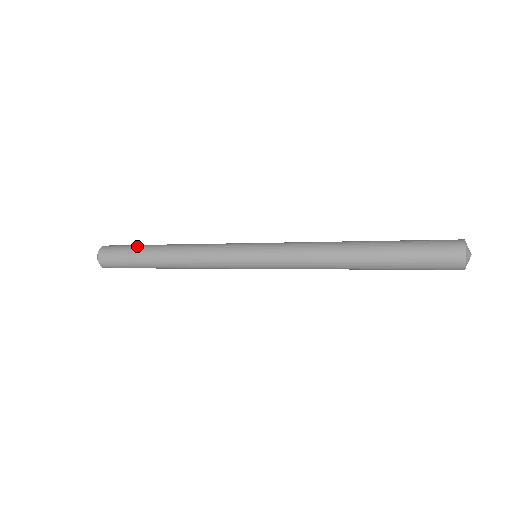
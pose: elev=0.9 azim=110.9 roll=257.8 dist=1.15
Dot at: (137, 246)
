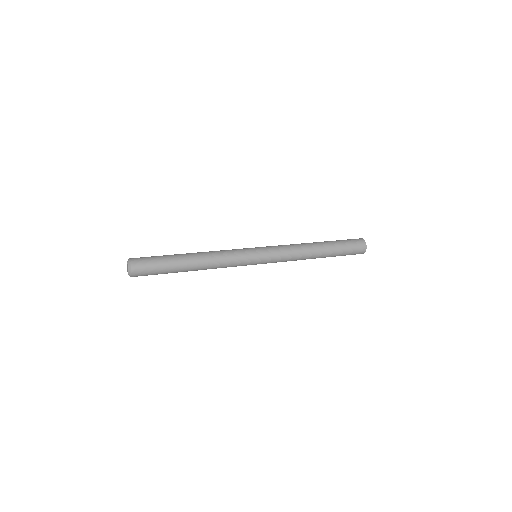
Dot at: (167, 260)
